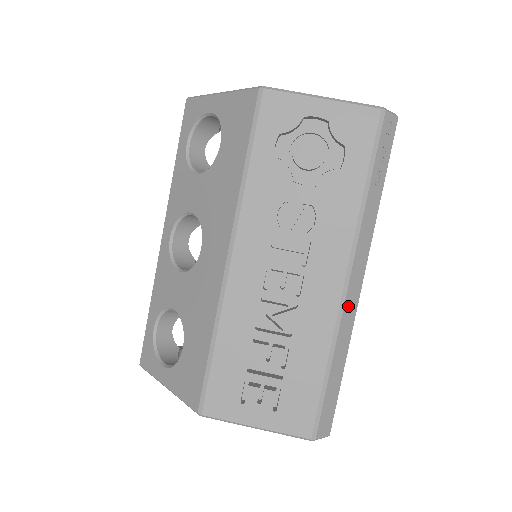
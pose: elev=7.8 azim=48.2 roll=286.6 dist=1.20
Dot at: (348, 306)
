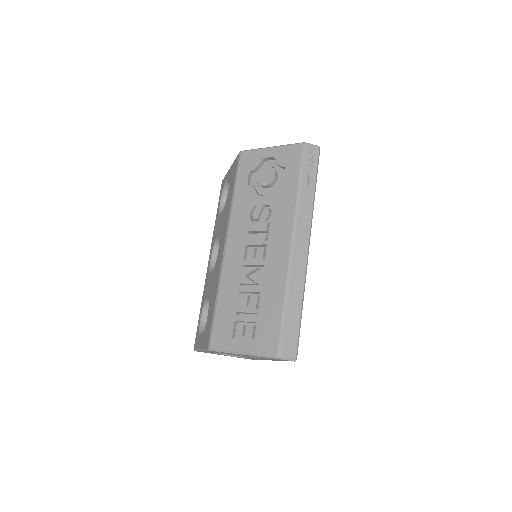
Dot at: (297, 261)
